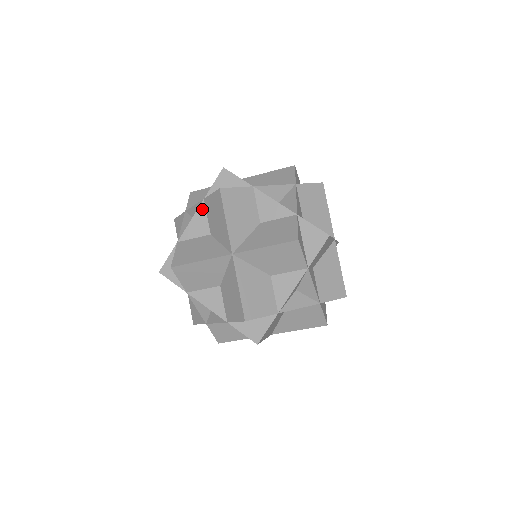
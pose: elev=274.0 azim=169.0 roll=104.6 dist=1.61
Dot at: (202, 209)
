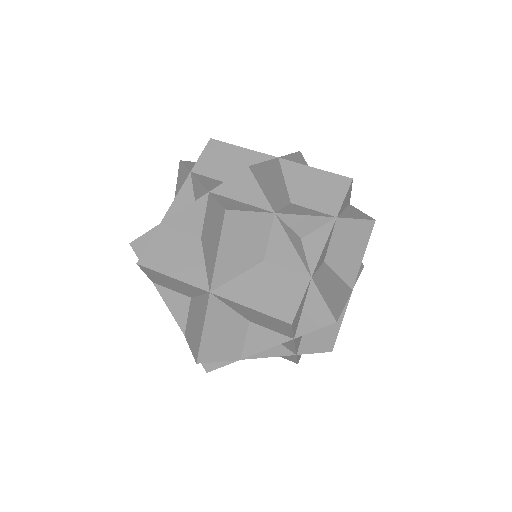
Dot at: (198, 175)
